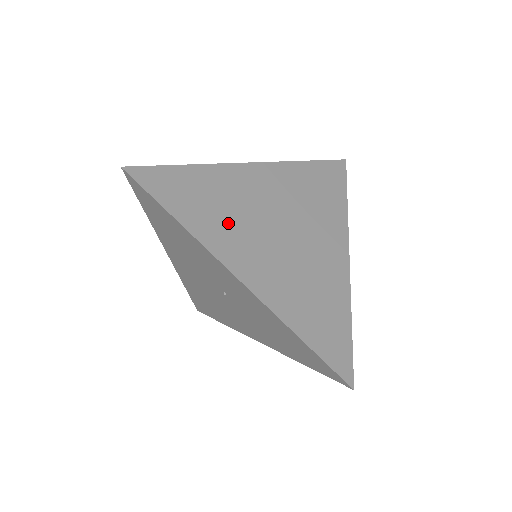
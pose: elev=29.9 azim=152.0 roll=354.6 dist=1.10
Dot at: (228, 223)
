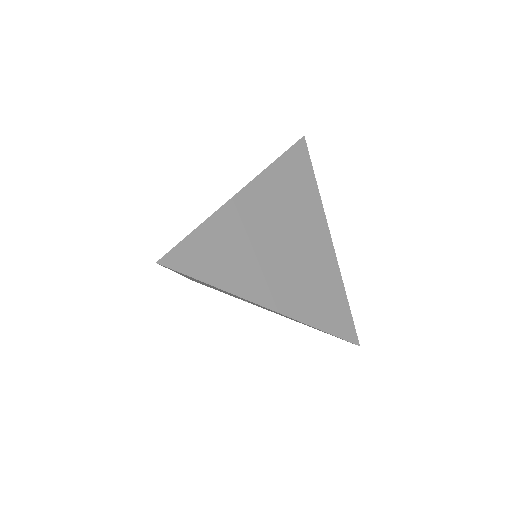
Dot at: (247, 264)
